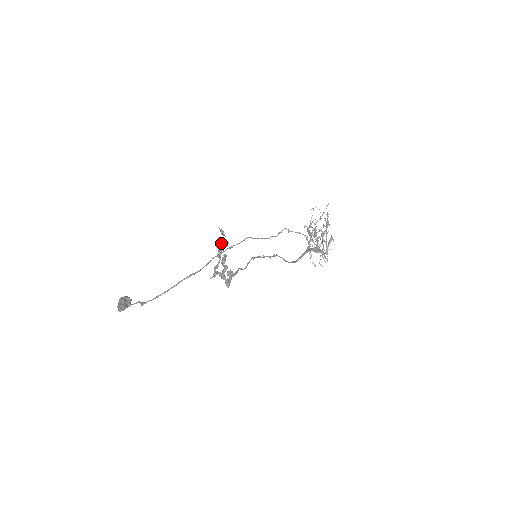
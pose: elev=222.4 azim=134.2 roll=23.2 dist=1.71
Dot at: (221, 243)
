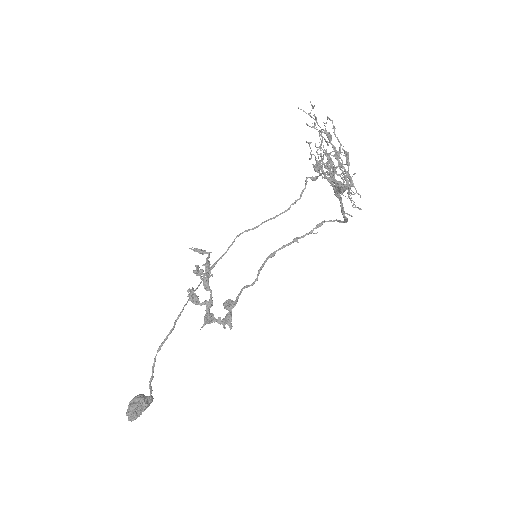
Dot at: (206, 266)
